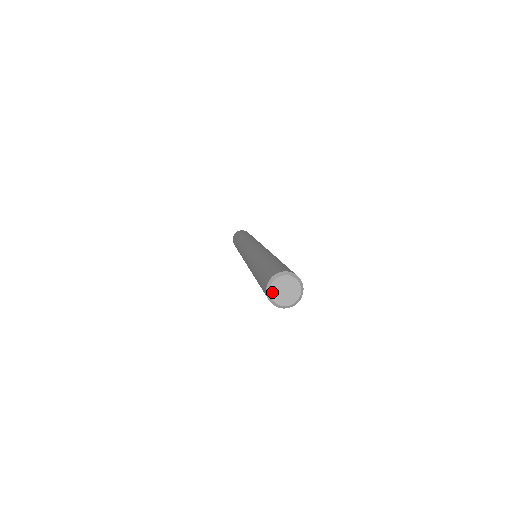
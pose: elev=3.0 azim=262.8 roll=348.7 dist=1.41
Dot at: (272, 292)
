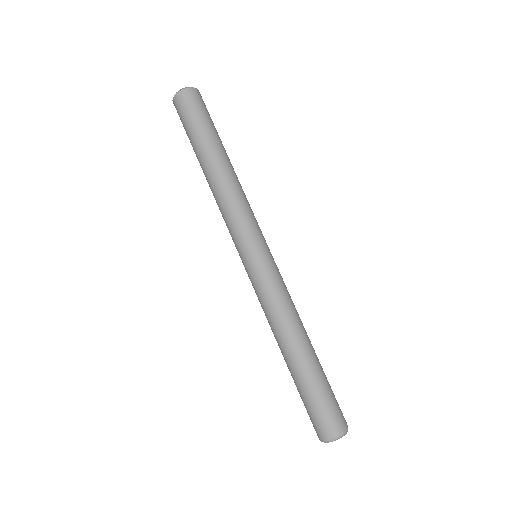
Dot at: occluded
